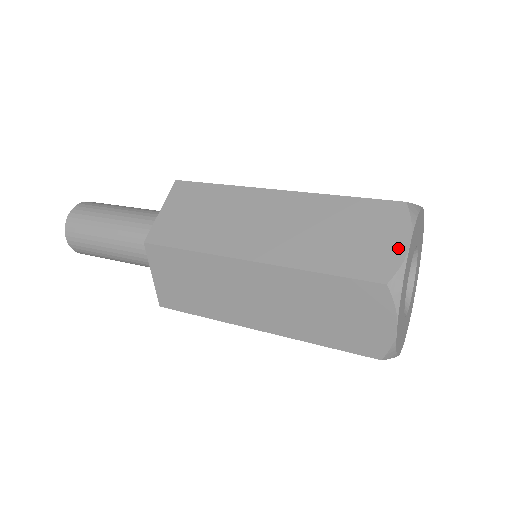
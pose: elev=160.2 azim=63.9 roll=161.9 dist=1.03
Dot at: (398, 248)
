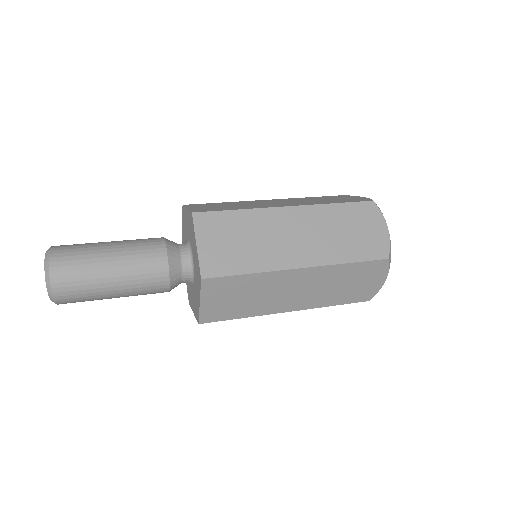
Dot at: (362, 198)
